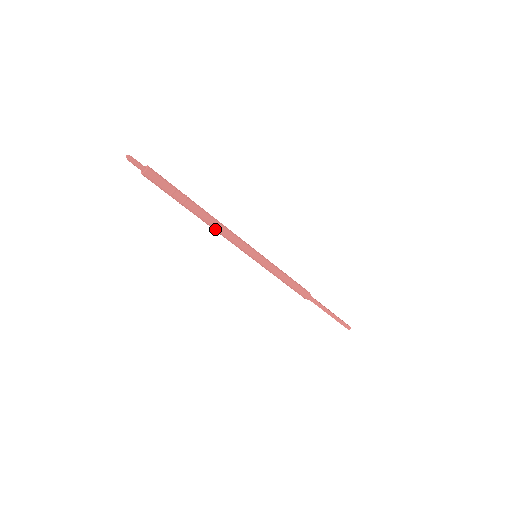
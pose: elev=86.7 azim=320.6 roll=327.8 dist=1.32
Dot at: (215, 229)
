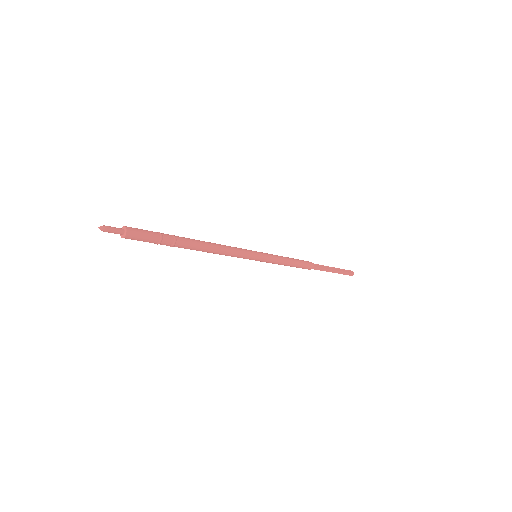
Dot at: occluded
